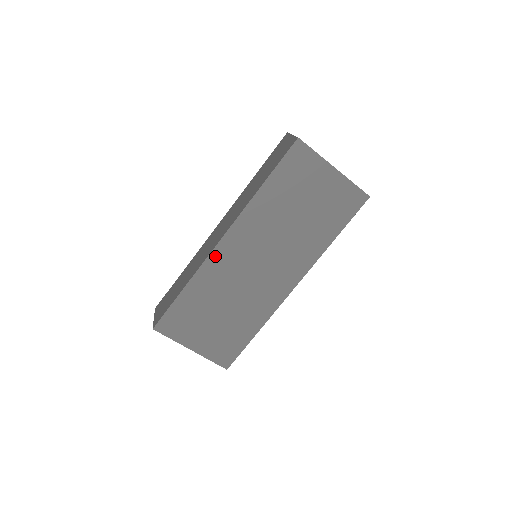
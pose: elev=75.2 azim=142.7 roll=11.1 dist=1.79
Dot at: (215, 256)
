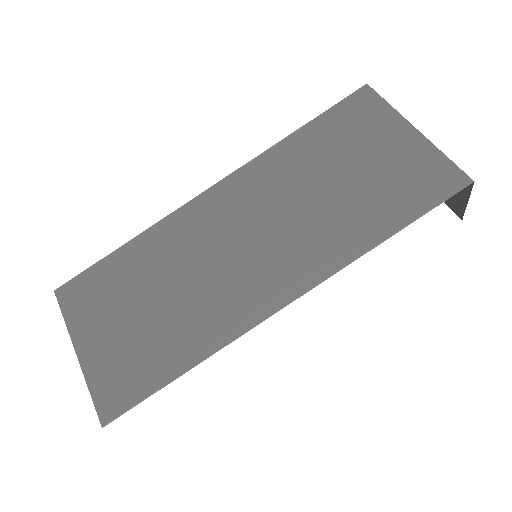
Dot at: (190, 209)
